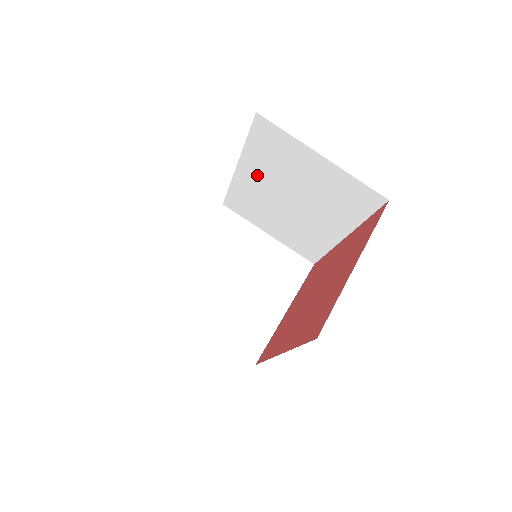
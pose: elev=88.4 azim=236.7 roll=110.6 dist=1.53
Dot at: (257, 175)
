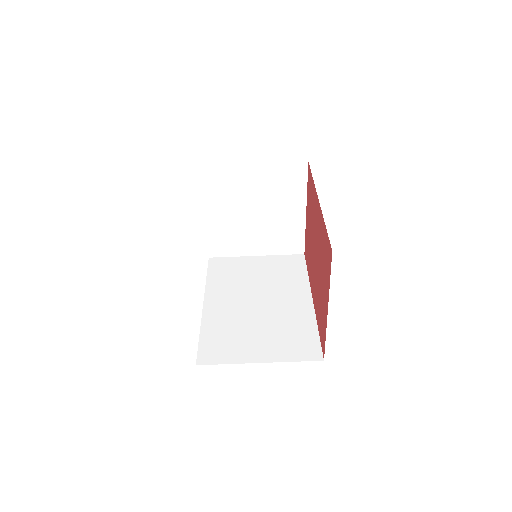
Dot at: occluded
